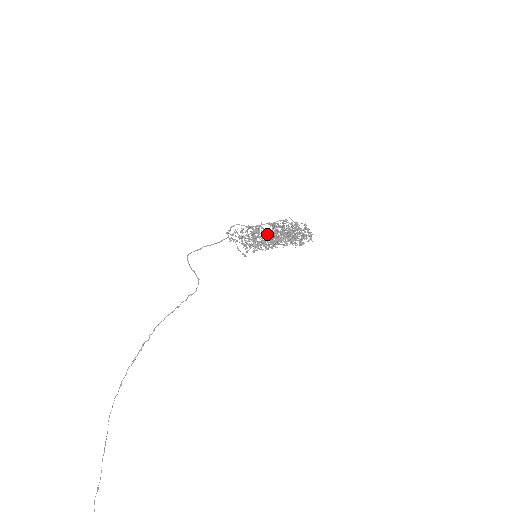
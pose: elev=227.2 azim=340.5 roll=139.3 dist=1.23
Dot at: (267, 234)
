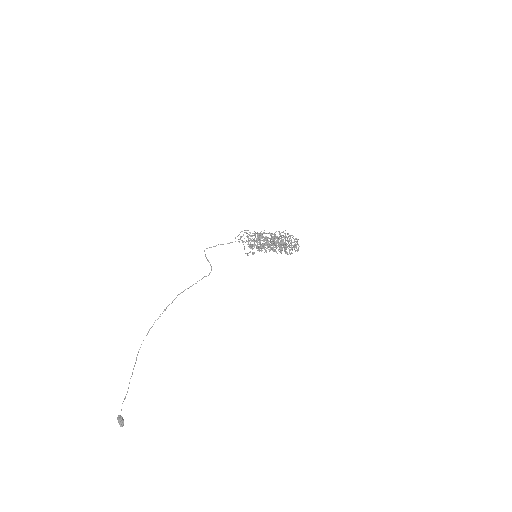
Dot at: (264, 243)
